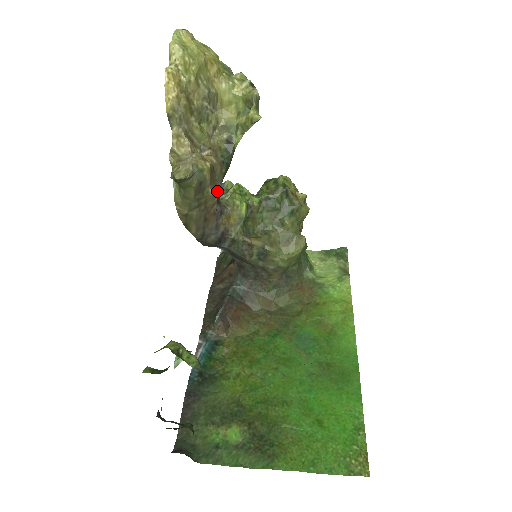
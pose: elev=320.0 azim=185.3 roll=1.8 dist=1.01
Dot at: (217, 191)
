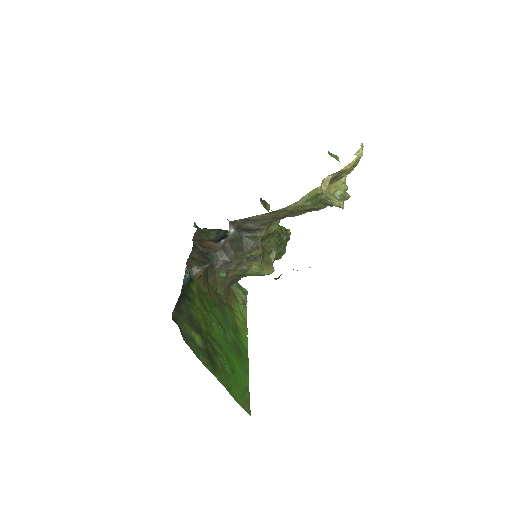
Dot at: occluded
